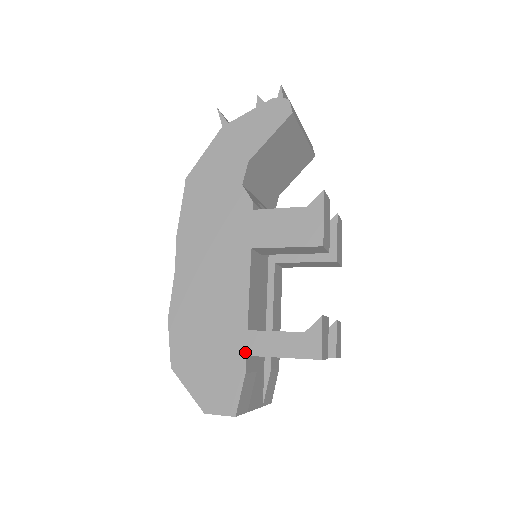
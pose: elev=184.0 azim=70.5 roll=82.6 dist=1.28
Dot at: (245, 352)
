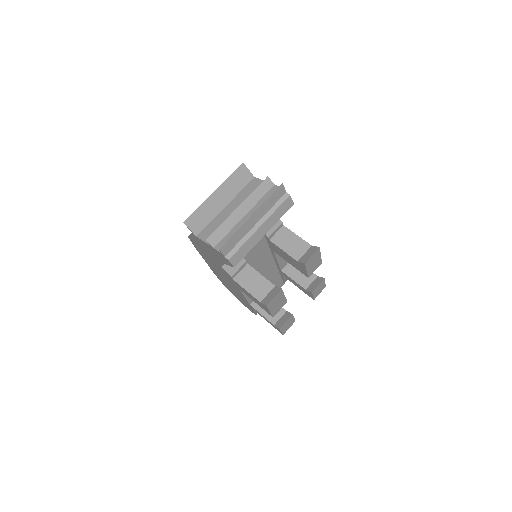
Dot at: (252, 308)
